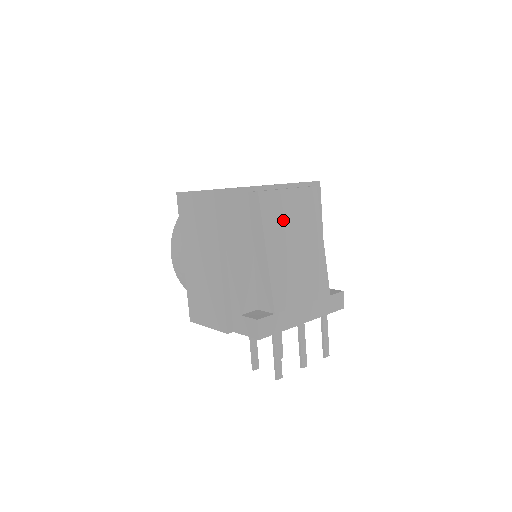
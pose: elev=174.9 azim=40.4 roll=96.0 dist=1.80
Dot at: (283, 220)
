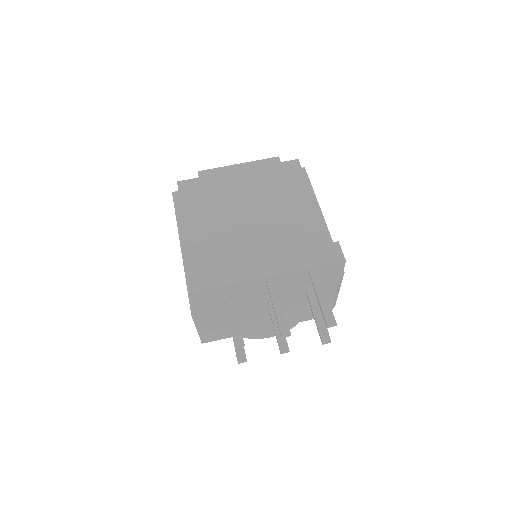
Dot at: (231, 187)
